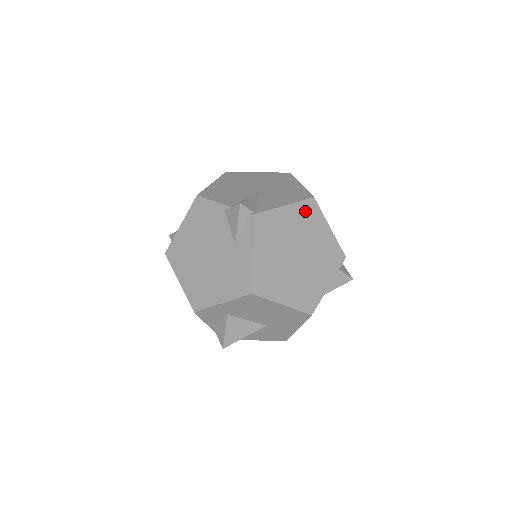
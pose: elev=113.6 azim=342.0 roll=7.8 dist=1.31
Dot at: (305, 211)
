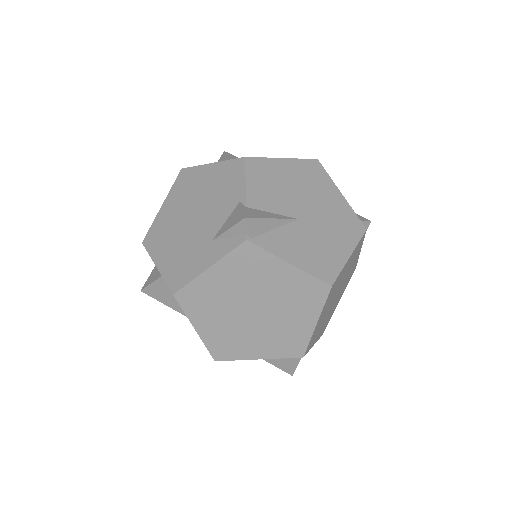
Dot at: (307, 287)
